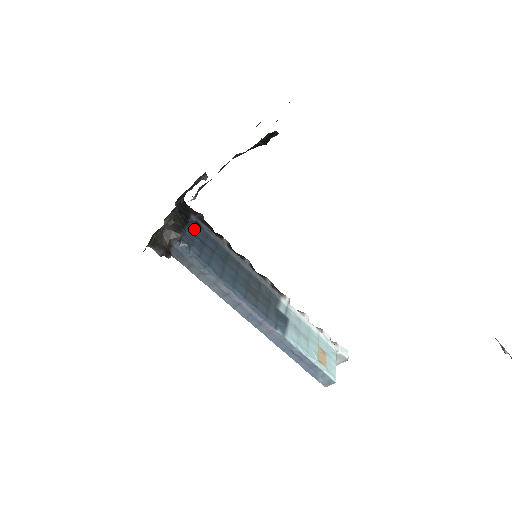
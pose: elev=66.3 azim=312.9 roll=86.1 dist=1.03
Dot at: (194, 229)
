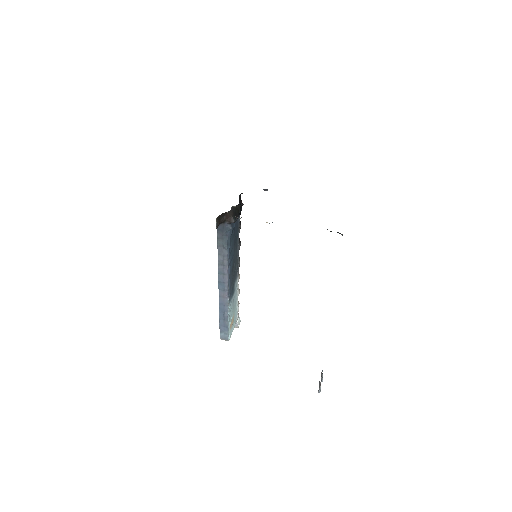
Dot at: occluded
